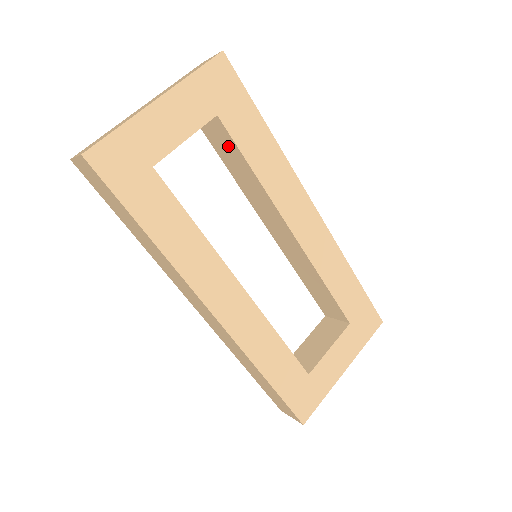
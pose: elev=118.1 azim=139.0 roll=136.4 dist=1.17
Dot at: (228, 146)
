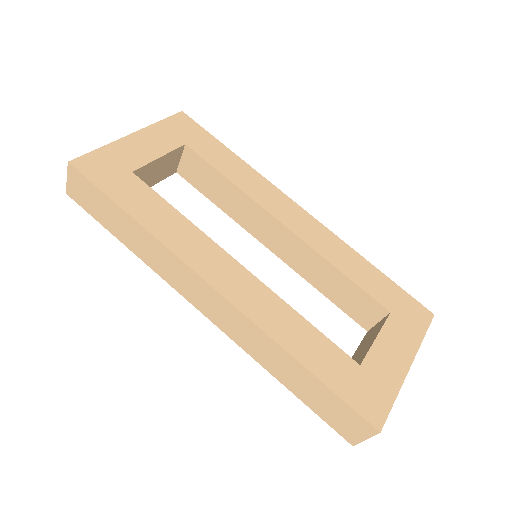
Dot at: (203, 171)
